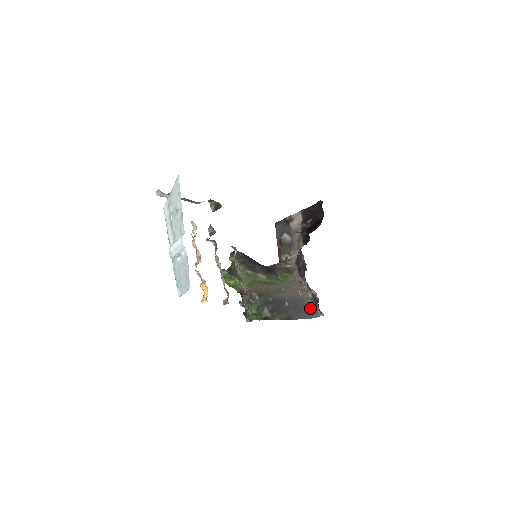
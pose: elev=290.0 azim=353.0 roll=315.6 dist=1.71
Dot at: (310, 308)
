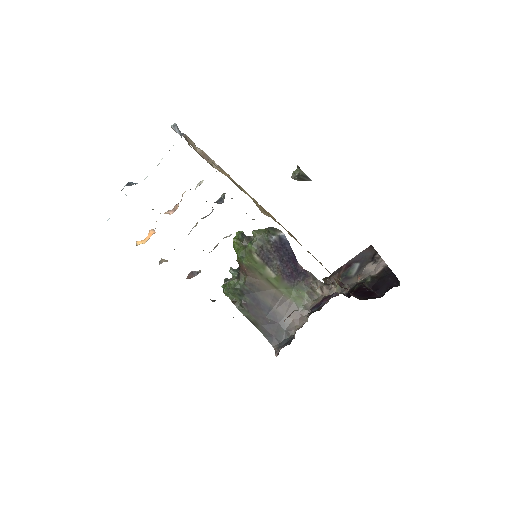
Dot at: (282, 339)
